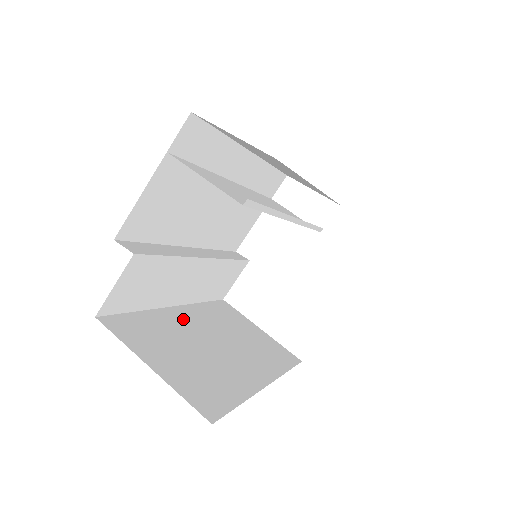
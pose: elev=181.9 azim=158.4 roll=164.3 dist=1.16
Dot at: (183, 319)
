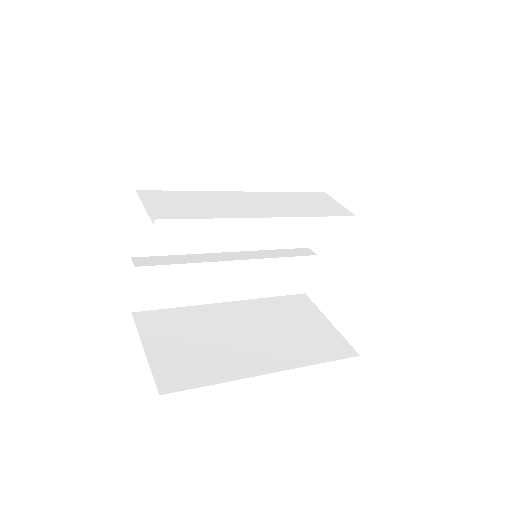
Dot at: (225, 313)
